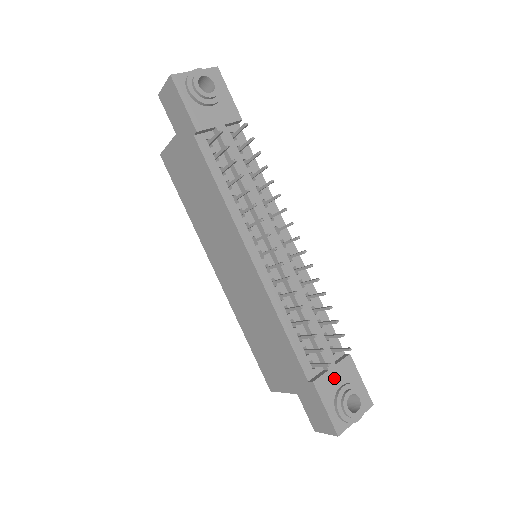
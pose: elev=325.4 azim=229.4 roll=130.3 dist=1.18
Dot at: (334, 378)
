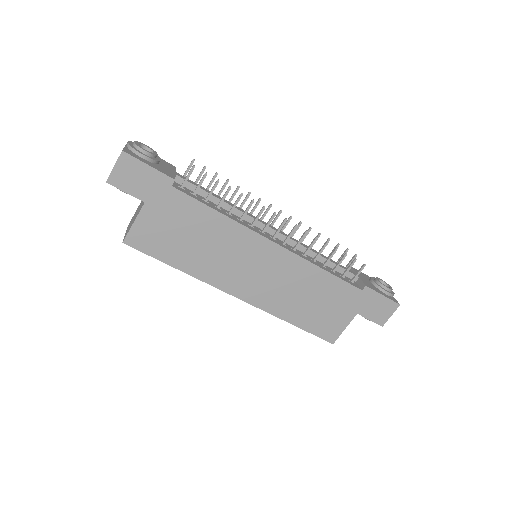
Dot at: (365, 280)
